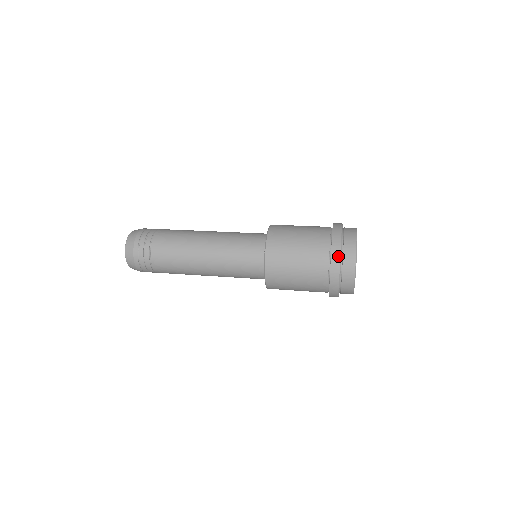
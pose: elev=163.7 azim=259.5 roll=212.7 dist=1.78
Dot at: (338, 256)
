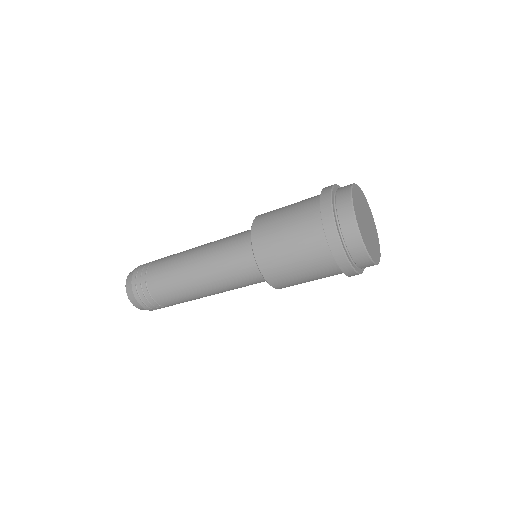
Dot at: (329, 188)
